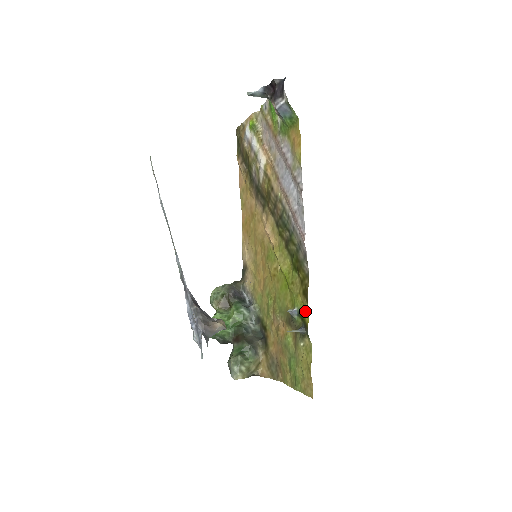
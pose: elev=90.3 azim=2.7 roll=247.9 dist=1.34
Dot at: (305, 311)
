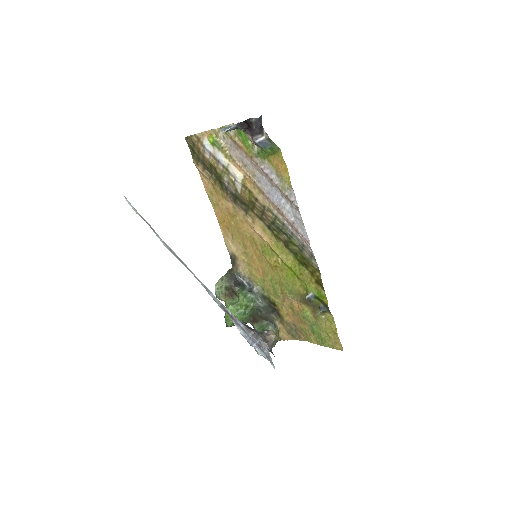
Dot at: (322, 295)
